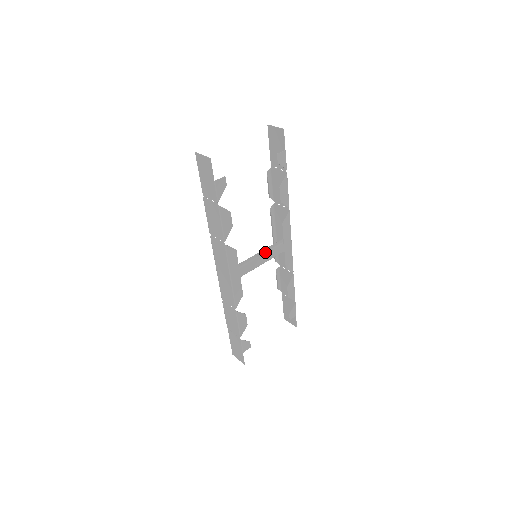
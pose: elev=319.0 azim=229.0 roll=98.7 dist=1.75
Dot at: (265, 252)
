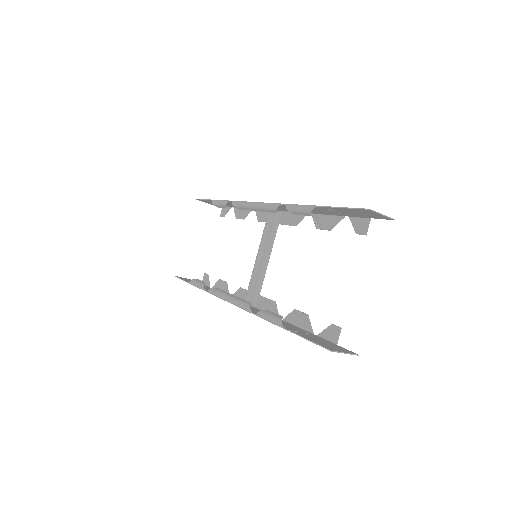
Dot at: occluded
